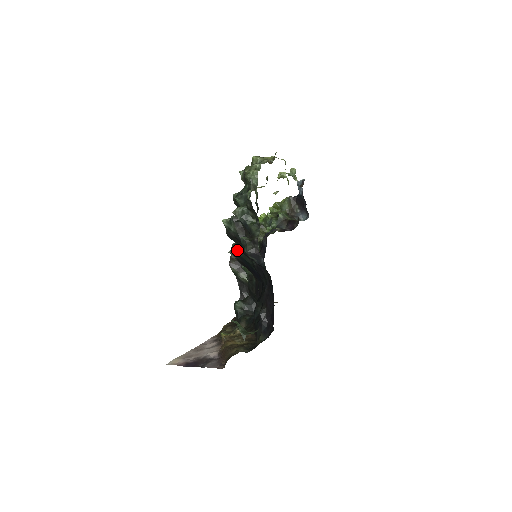
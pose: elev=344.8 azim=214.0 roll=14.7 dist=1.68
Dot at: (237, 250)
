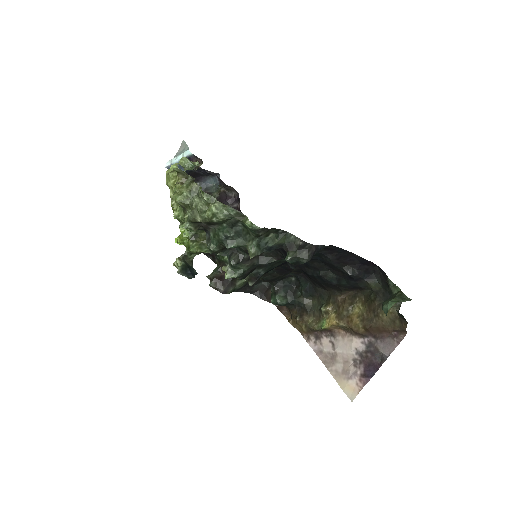
Dot at: (257, 275)
